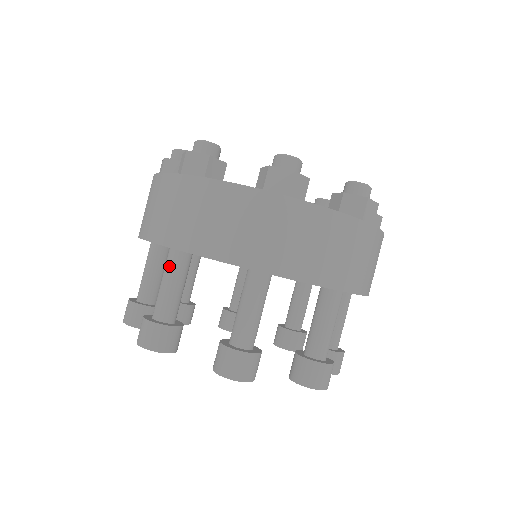
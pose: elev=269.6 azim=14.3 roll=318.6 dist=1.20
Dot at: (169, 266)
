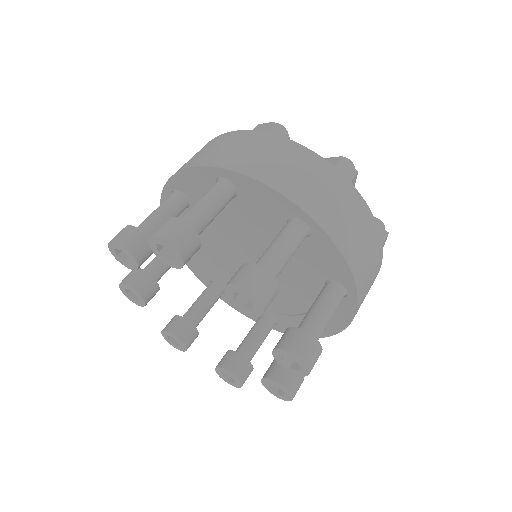
Dot at: (164, 201)
